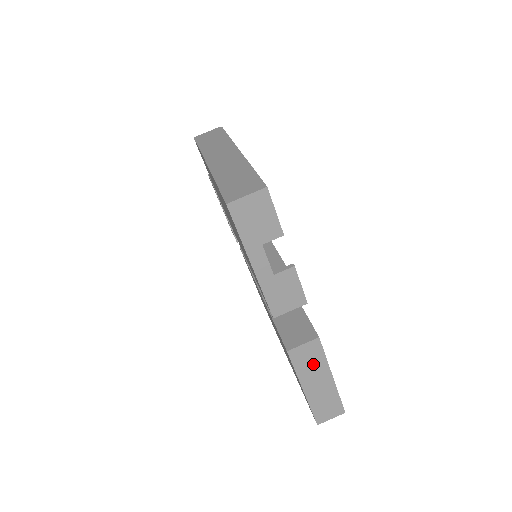
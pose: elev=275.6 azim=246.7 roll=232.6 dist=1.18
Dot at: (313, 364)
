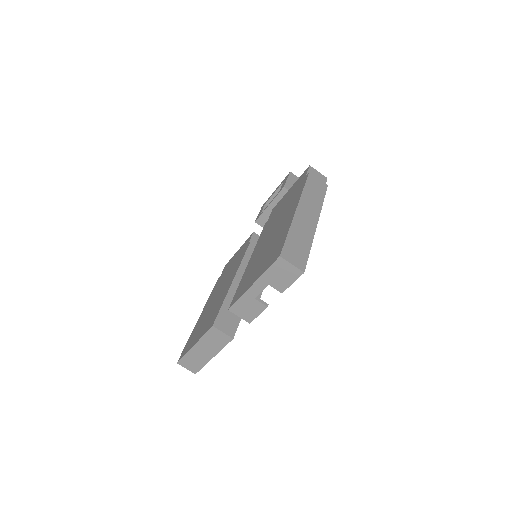
Dot at: (214, 343)
